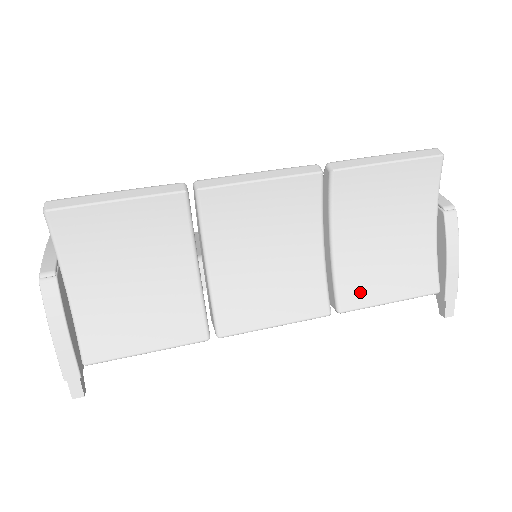
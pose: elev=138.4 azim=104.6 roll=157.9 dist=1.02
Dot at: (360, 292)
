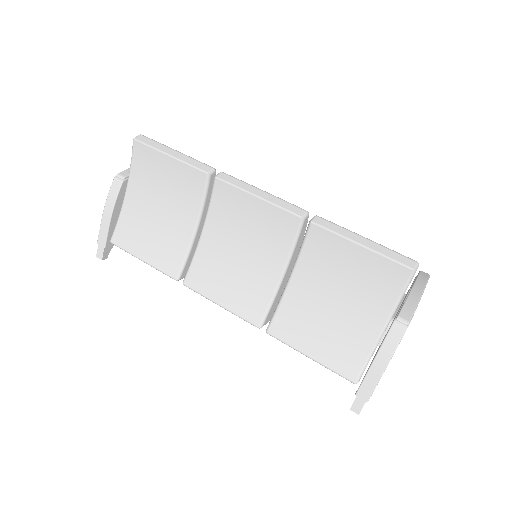
Dot at: (290, 330)
